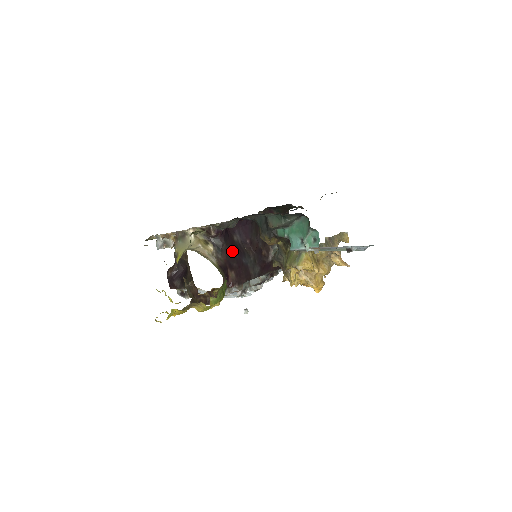
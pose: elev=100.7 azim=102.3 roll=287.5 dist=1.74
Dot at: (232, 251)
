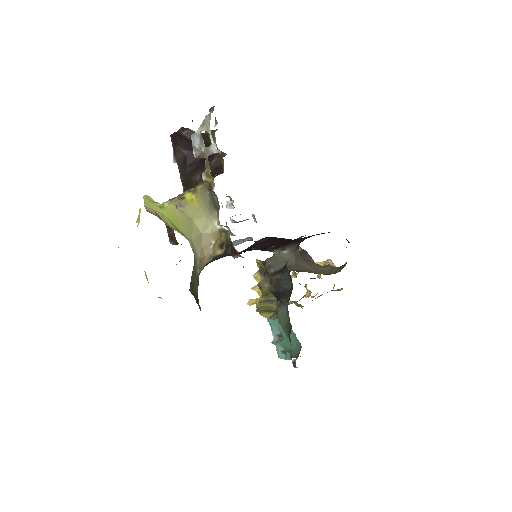
Dot at: occluded
